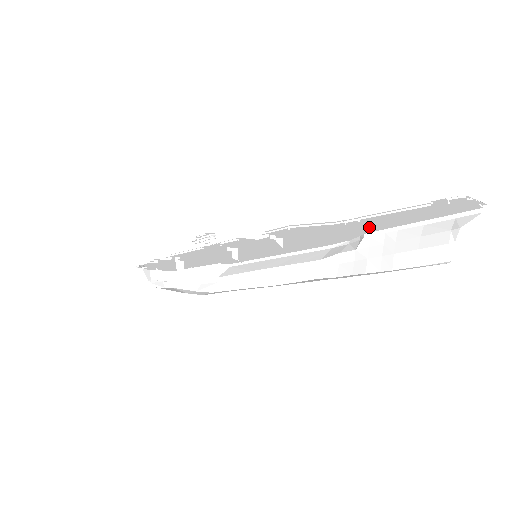
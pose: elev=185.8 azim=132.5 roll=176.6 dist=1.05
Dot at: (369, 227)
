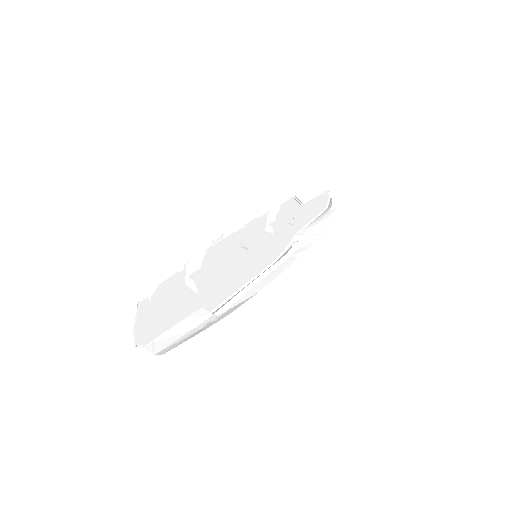
Dot at: (303, 219)
